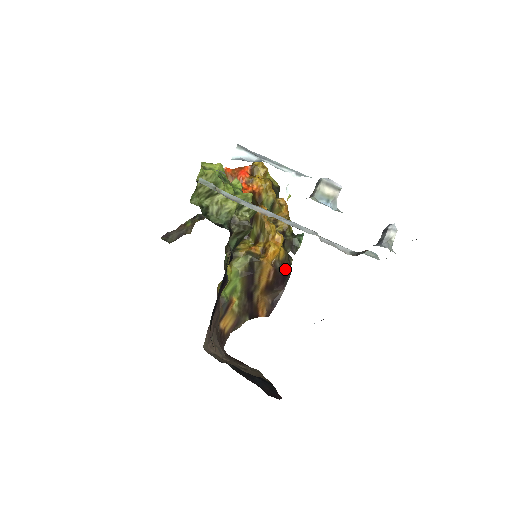
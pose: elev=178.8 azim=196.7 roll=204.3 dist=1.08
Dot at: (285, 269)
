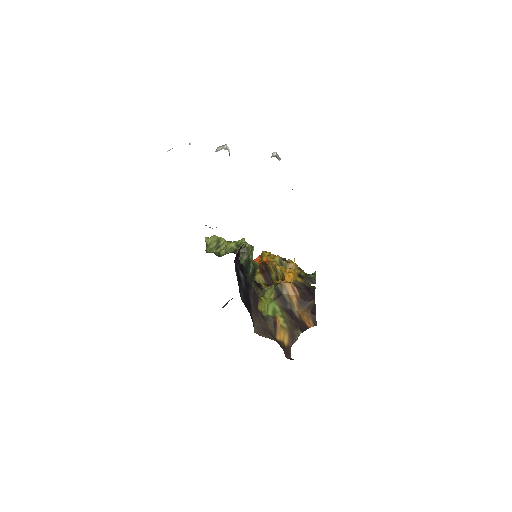
Dot at: (307, 287)
